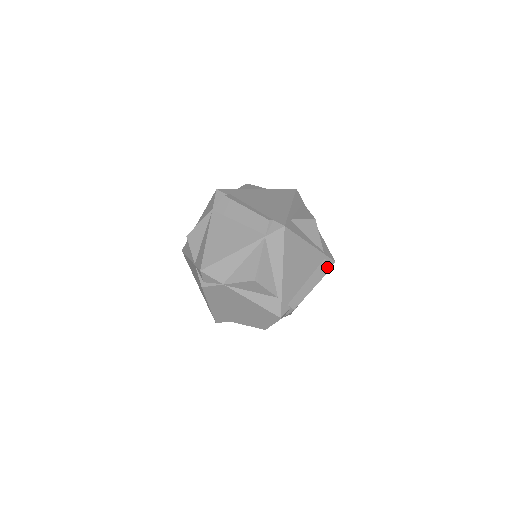
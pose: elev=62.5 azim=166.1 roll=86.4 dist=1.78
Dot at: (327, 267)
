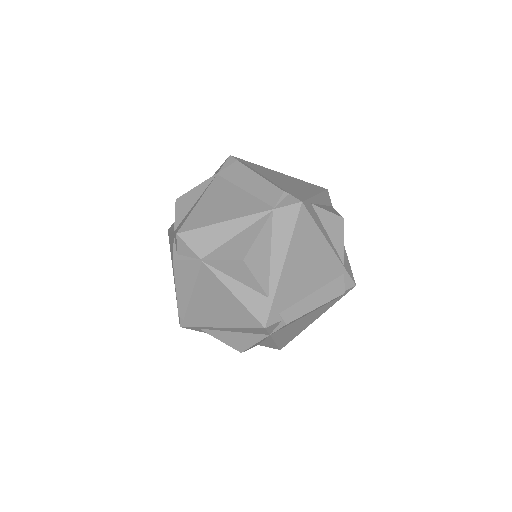
Dot at: (344, 286)
